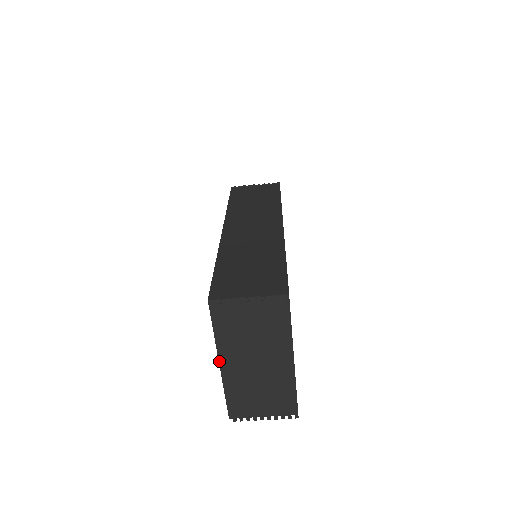
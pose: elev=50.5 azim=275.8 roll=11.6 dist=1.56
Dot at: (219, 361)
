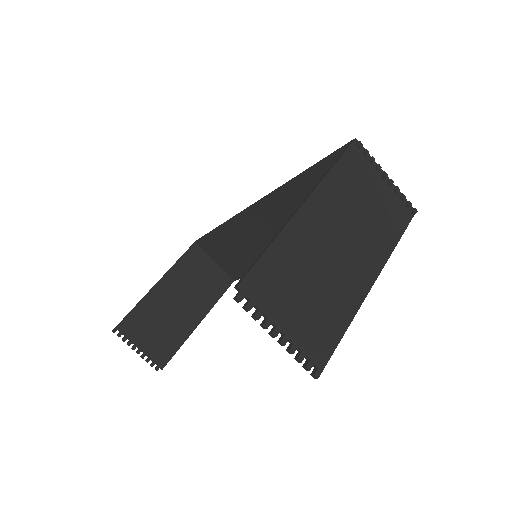
Dot at: (307, 199)
